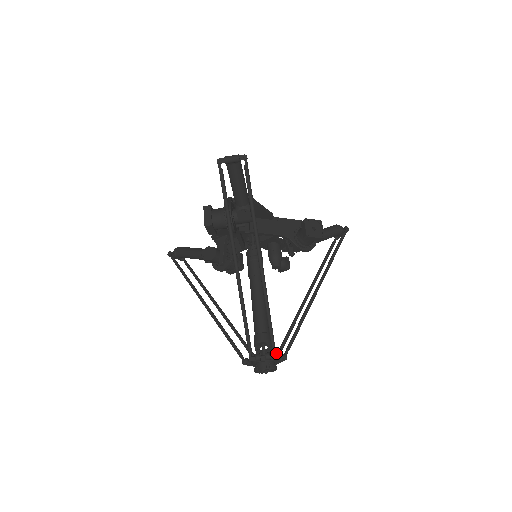
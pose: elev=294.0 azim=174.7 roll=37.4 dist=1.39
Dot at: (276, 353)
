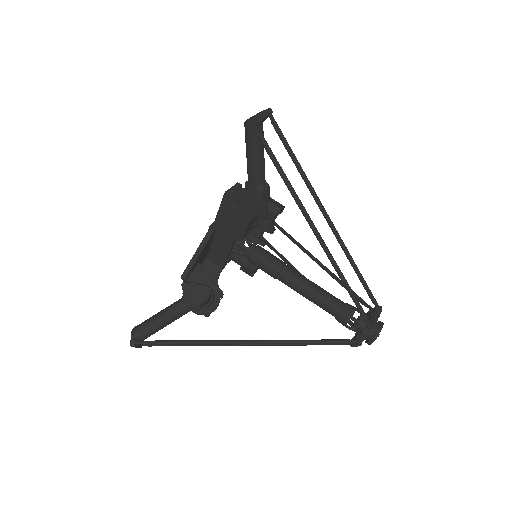
Dot at: (378, 305)
